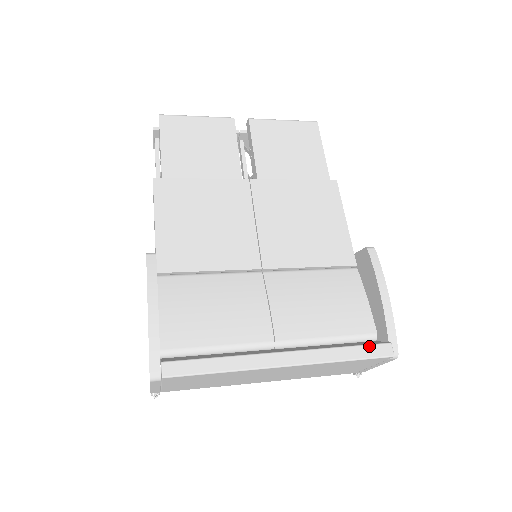
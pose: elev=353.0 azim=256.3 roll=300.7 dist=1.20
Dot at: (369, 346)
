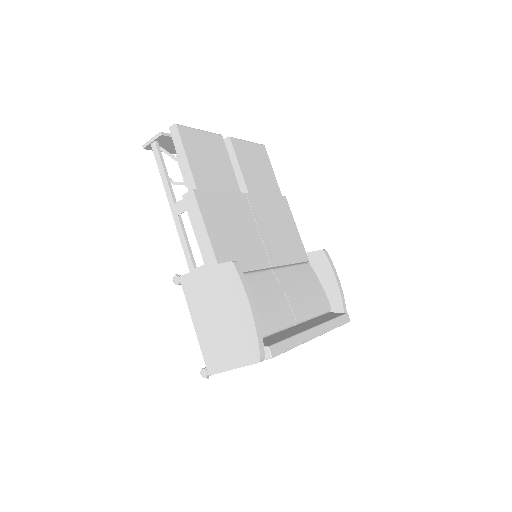
Dot at: (341, 317)
